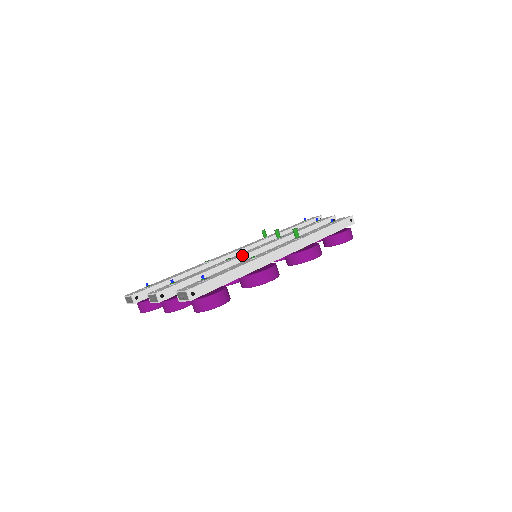
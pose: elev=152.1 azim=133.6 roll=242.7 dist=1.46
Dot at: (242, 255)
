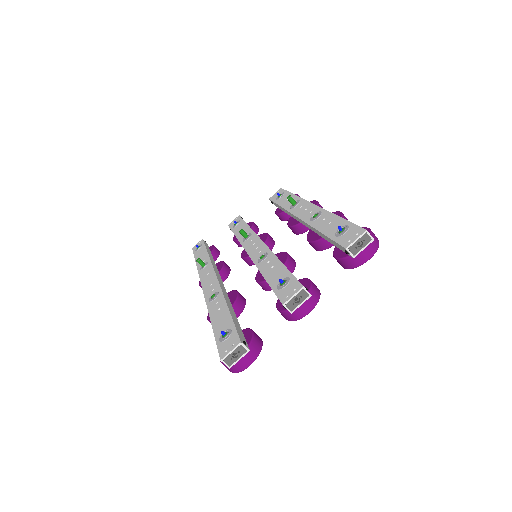
Dot at: (267, 247)
